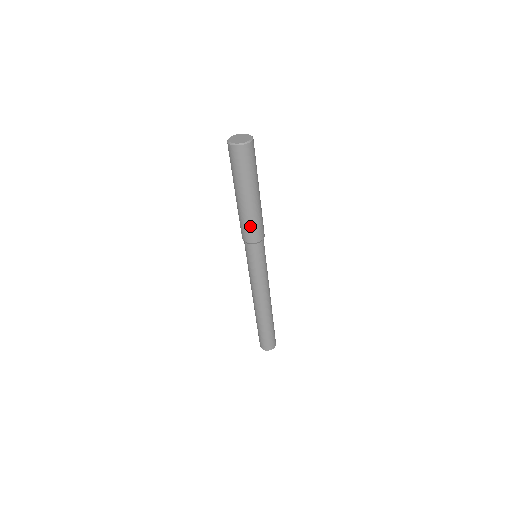
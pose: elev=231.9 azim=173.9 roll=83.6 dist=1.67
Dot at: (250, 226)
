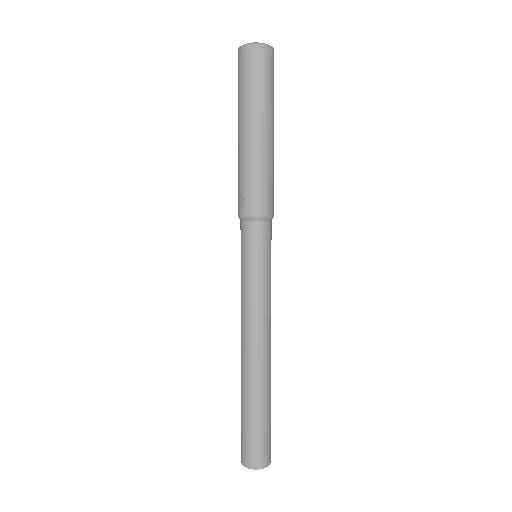
Dot at: (265, 184)
